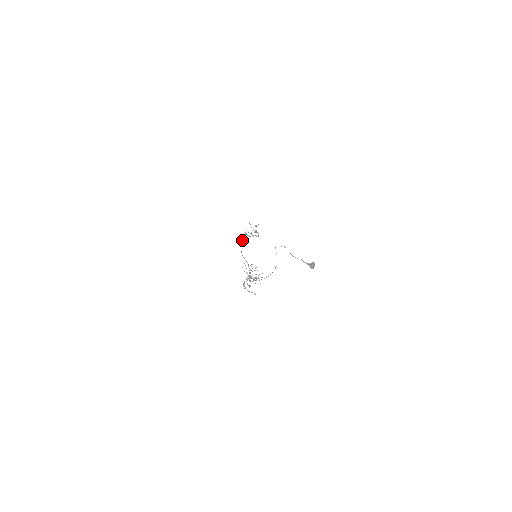
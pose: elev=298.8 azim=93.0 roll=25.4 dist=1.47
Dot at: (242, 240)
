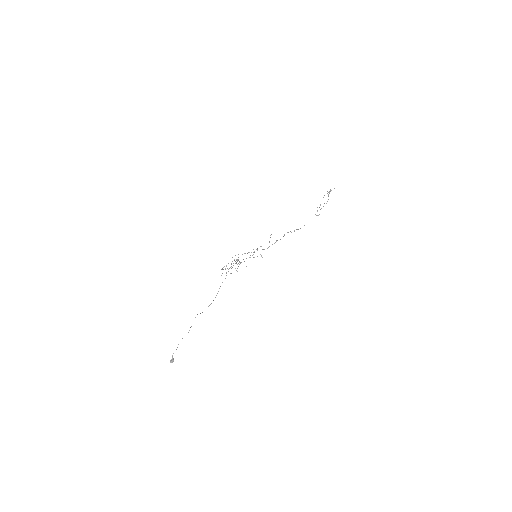
Dot at: occluded
